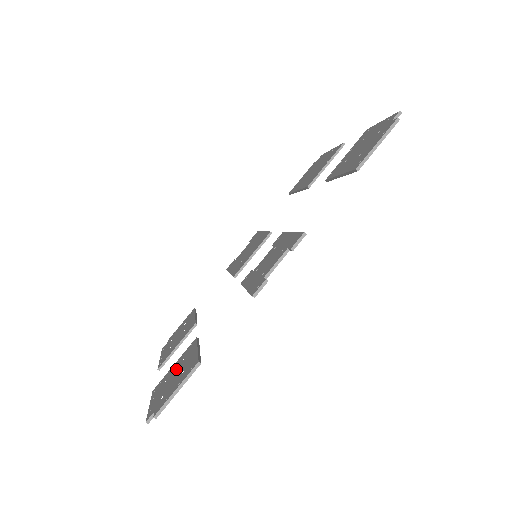
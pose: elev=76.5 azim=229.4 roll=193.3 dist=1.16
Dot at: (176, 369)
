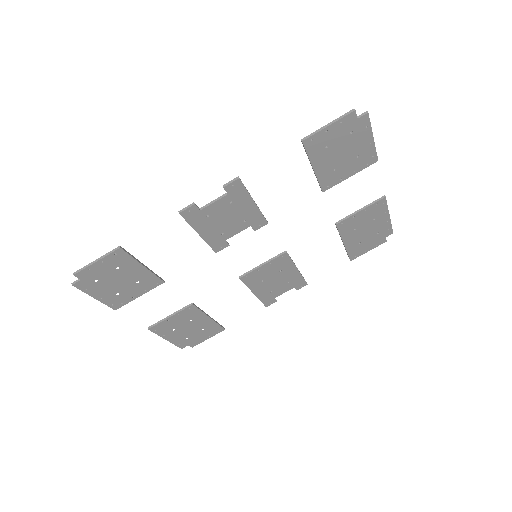
Dot at: (128, 283)
